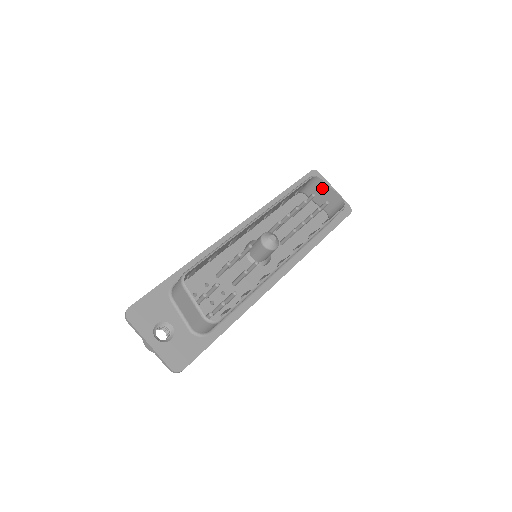
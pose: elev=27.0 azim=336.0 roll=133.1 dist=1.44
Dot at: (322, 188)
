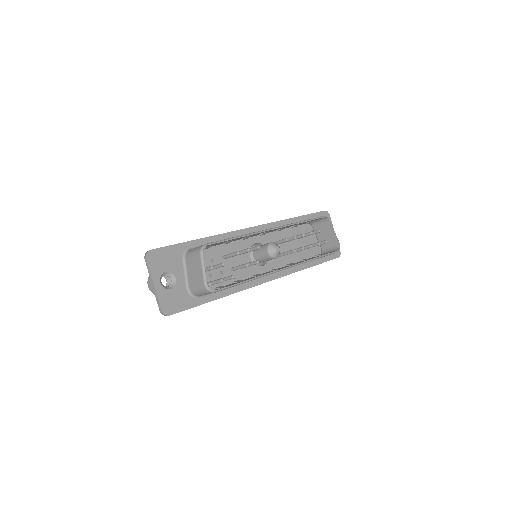
Dot at: (328, 228)
